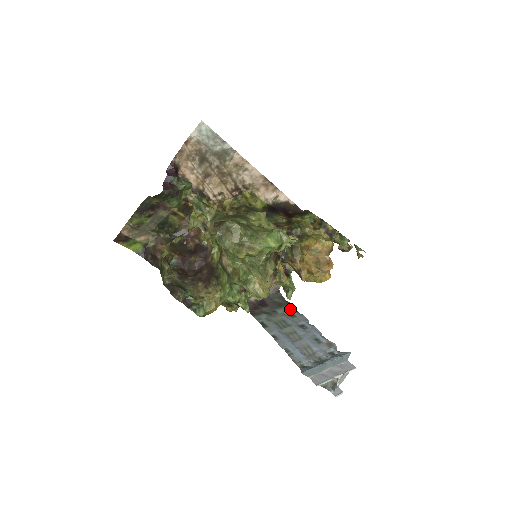
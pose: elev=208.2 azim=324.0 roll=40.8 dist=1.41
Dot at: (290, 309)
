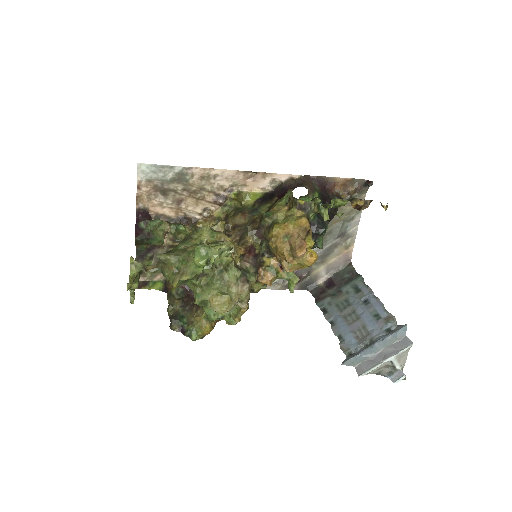
Dot at: (356, 283)
